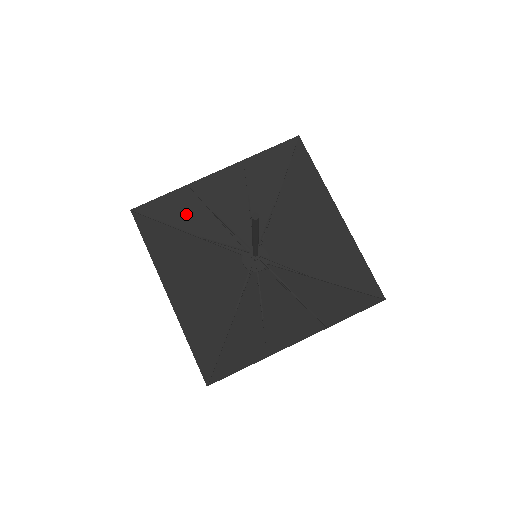
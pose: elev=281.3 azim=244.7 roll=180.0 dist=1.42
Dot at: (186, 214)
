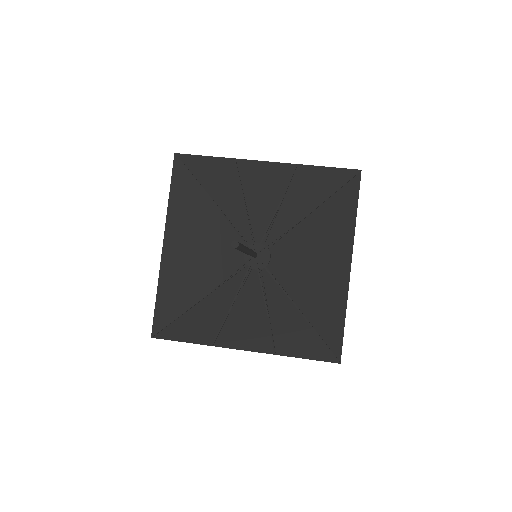
Dot at: (220, 183)
